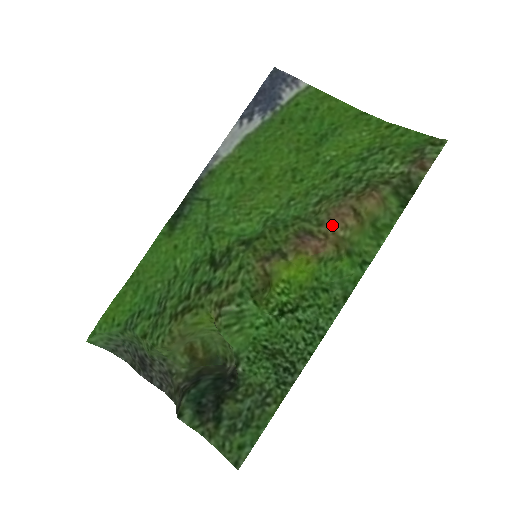
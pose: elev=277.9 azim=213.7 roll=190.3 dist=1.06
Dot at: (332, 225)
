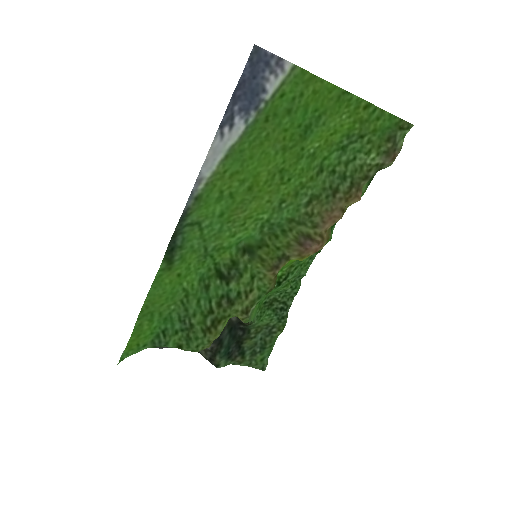
Dot at: (326, 227)
